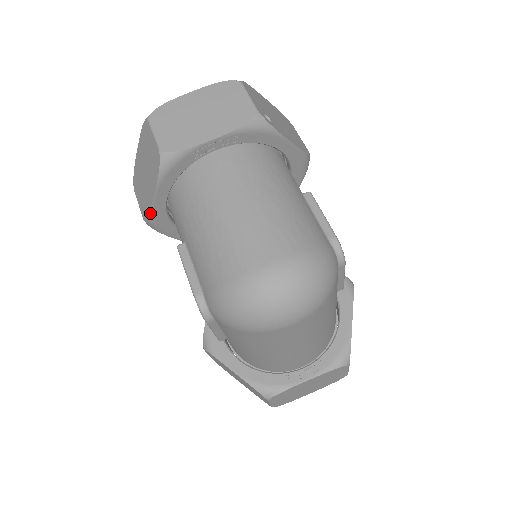
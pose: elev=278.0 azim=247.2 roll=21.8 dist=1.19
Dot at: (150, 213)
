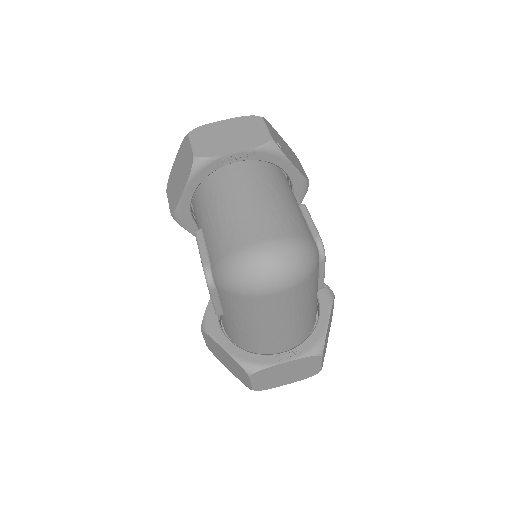
Dot at: (177, 206)
